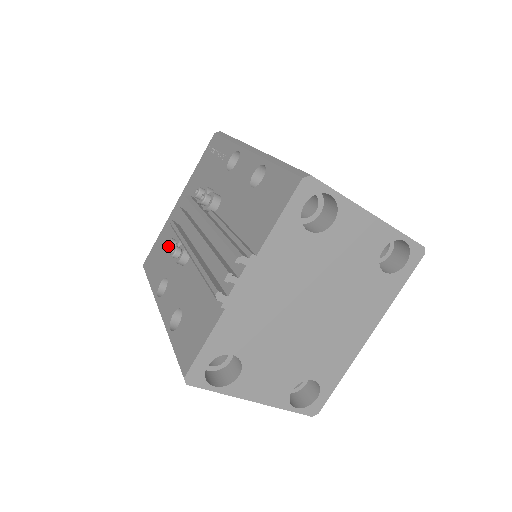
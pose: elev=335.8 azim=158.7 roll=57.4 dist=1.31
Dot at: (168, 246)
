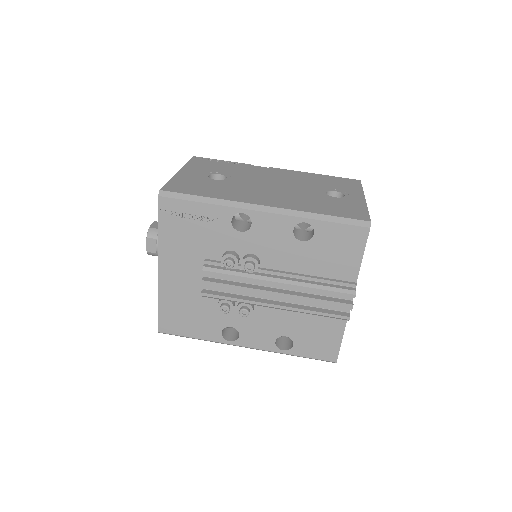
Dot at: (228, 312)
